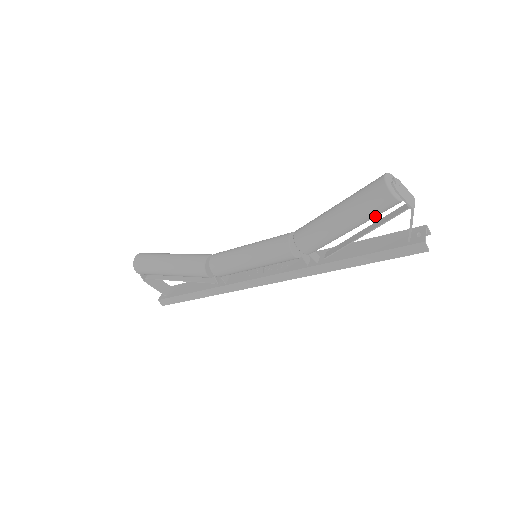
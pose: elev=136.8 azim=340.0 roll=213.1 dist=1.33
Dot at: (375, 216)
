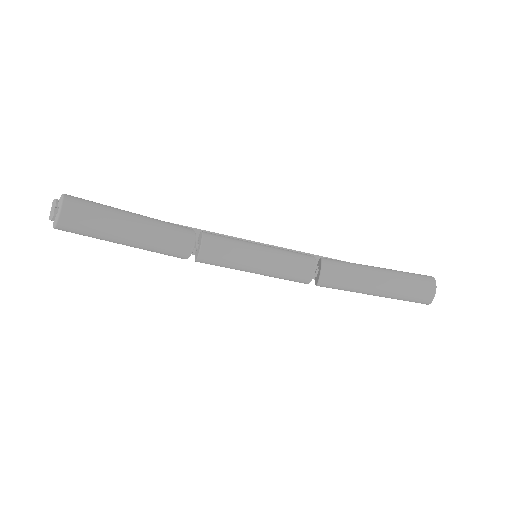
Dot at: occluded
